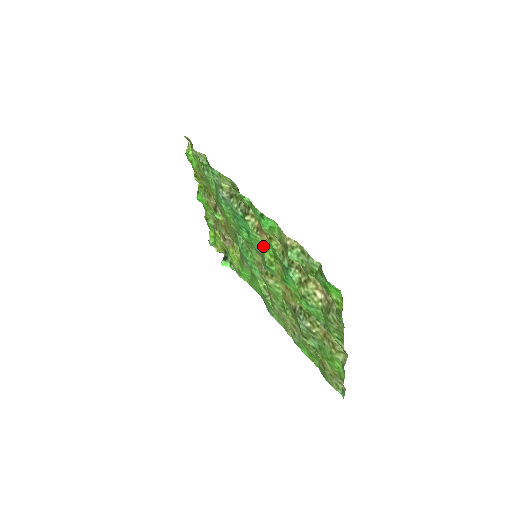
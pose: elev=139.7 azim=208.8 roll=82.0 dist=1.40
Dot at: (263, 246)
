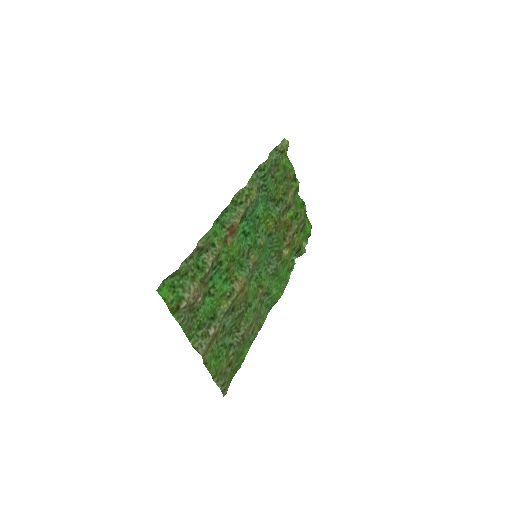
Dot at: (236, 247)
